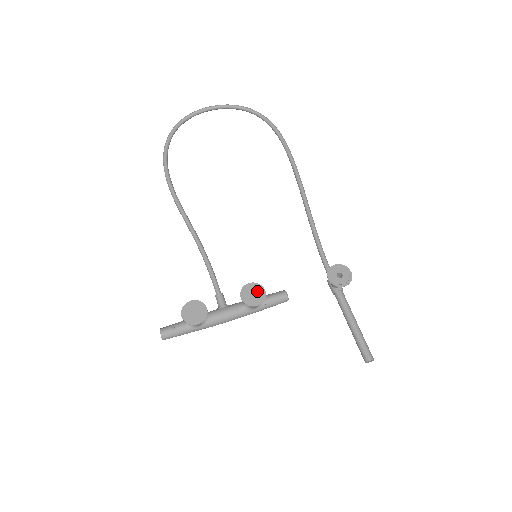
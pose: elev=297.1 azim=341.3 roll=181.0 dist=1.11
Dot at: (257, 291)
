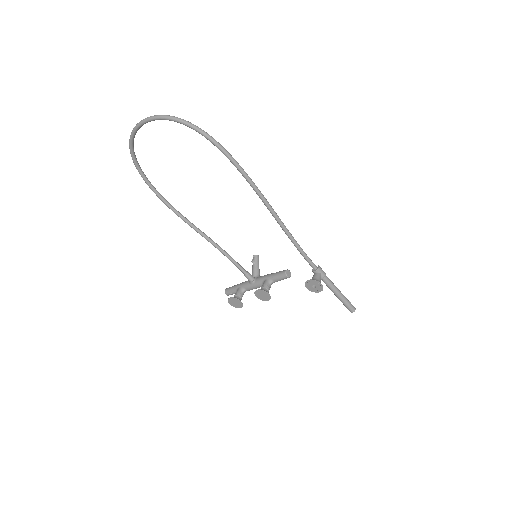
Dot at: (264, 294)
